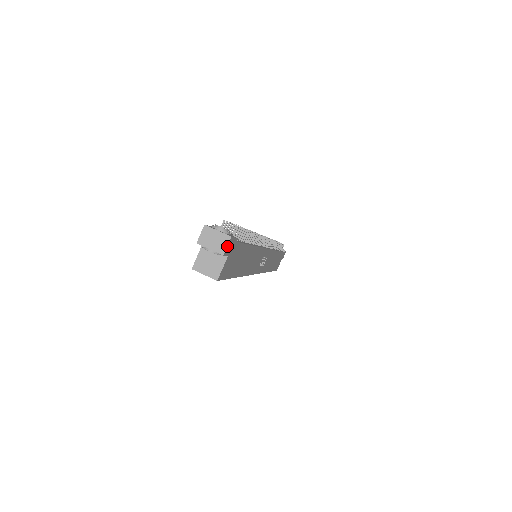
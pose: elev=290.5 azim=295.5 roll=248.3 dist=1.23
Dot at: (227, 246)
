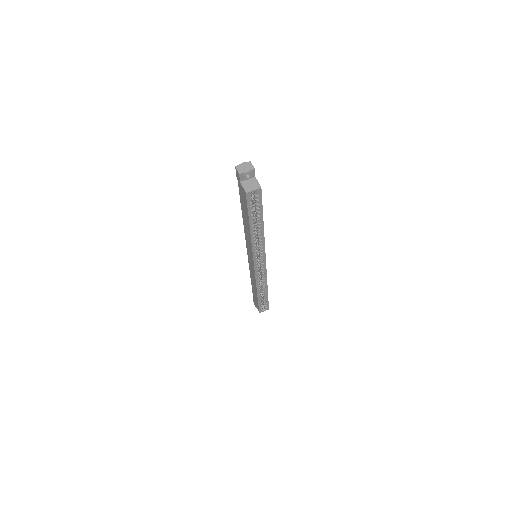
Dot at: (252, 165)
